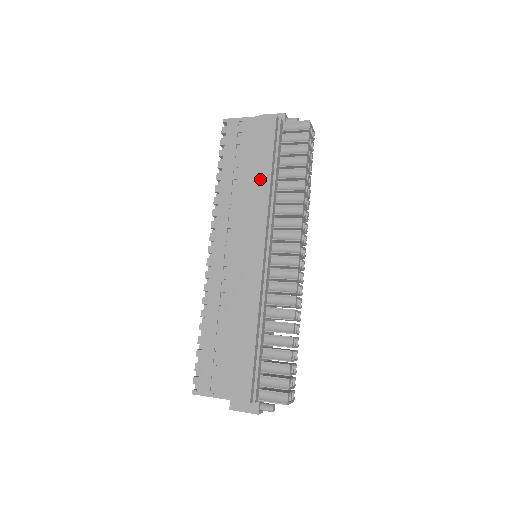
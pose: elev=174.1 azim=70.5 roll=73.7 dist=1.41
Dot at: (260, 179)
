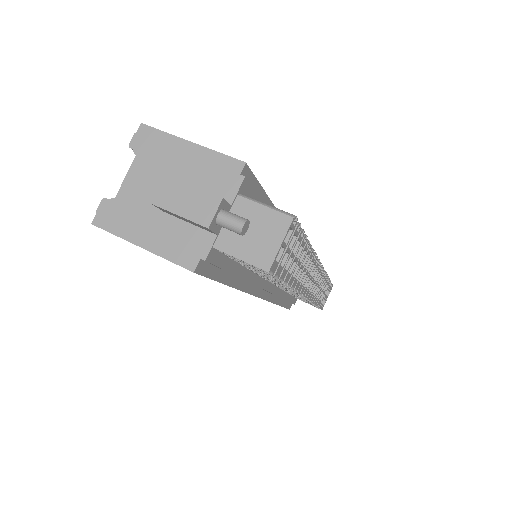
Dot at: occluded
